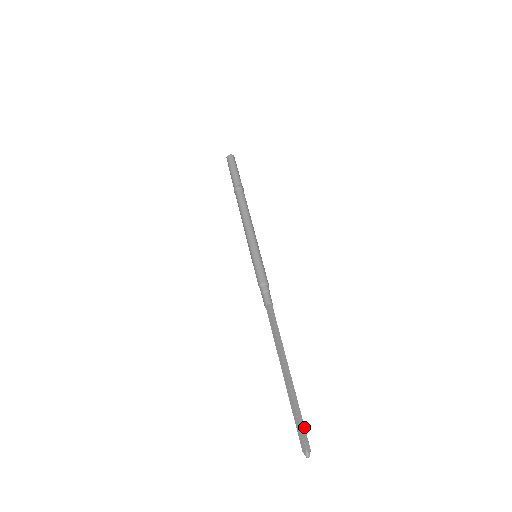
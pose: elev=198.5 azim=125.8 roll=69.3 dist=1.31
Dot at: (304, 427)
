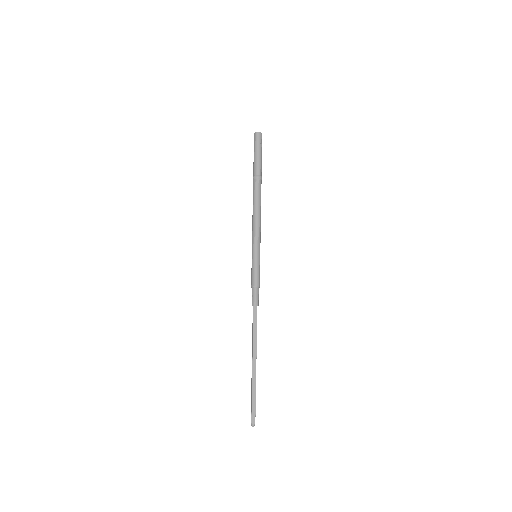
Dot at: (255, 407)
